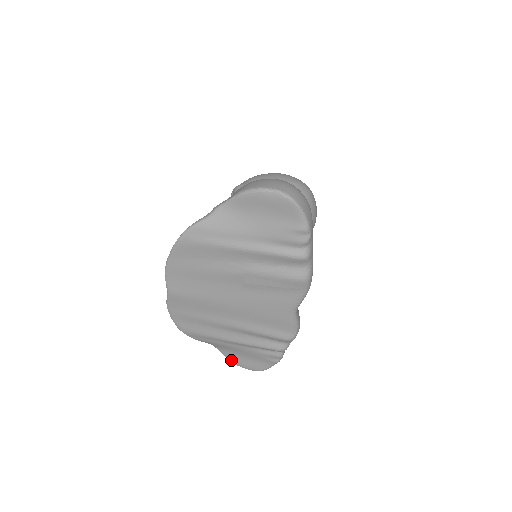
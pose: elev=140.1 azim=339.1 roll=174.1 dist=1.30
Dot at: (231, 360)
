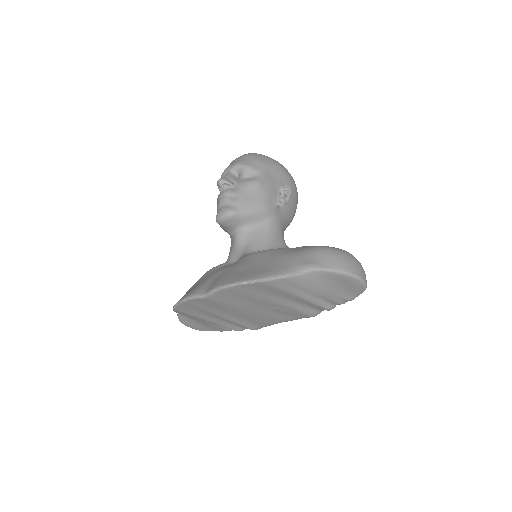
Dot at: (182, 321)
